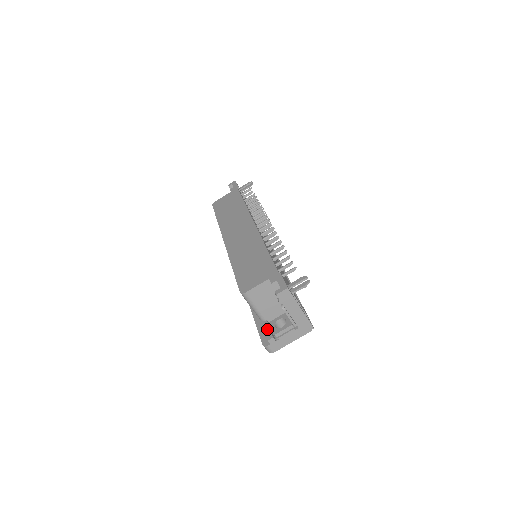
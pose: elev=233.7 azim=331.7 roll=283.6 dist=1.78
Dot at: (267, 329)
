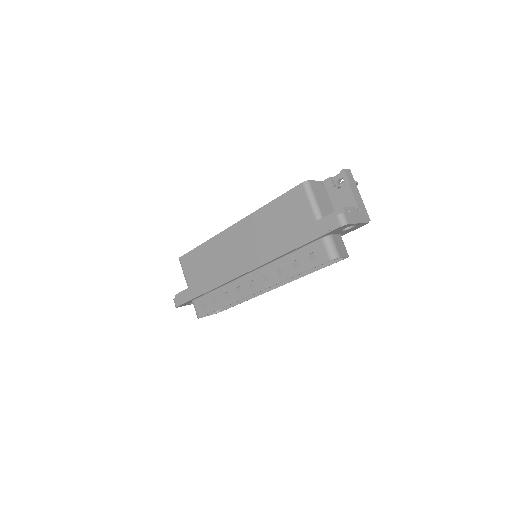
Dot at: (333, 213)
